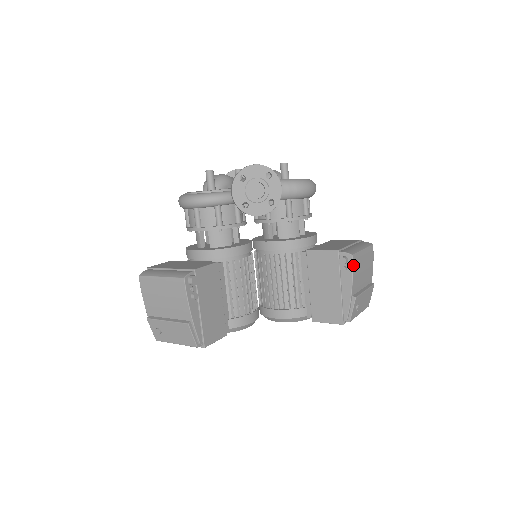
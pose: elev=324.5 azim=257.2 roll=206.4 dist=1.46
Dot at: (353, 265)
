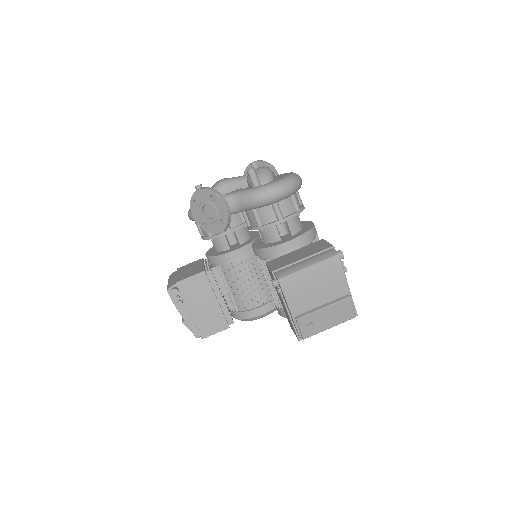
Dot at: (283, 289)
